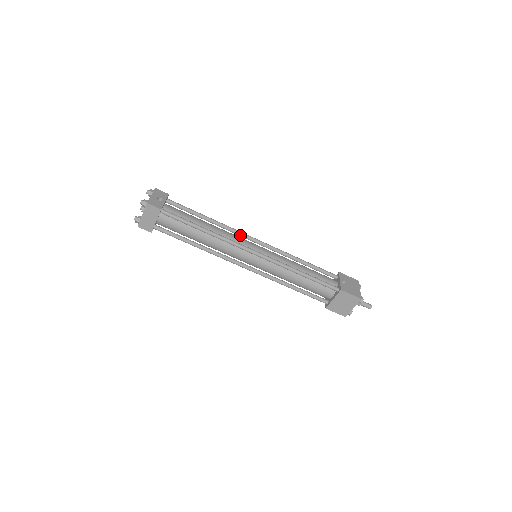
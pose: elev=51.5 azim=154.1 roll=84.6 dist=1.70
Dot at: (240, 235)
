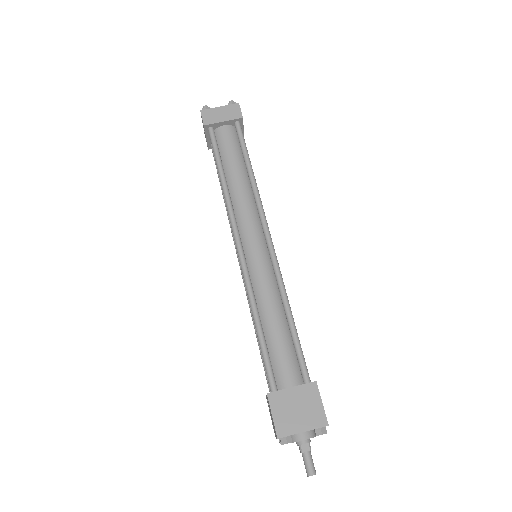
Dot at: occluded
